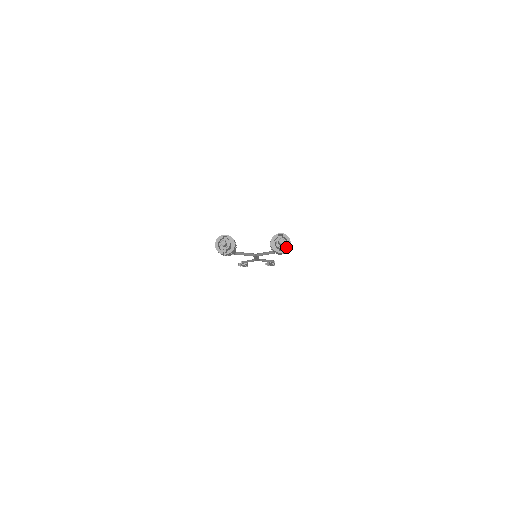
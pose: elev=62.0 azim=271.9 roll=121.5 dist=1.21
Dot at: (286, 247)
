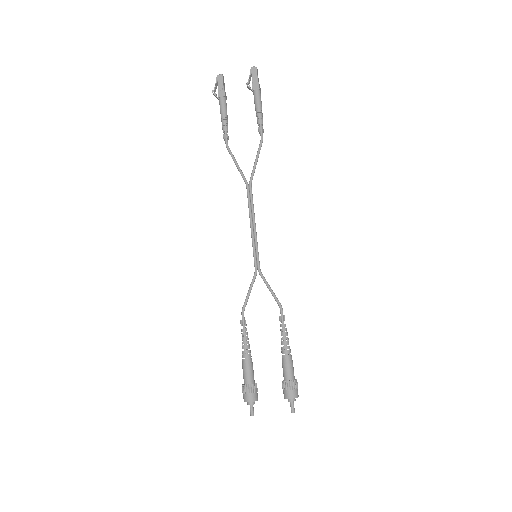
Dot at: (296, 397)
